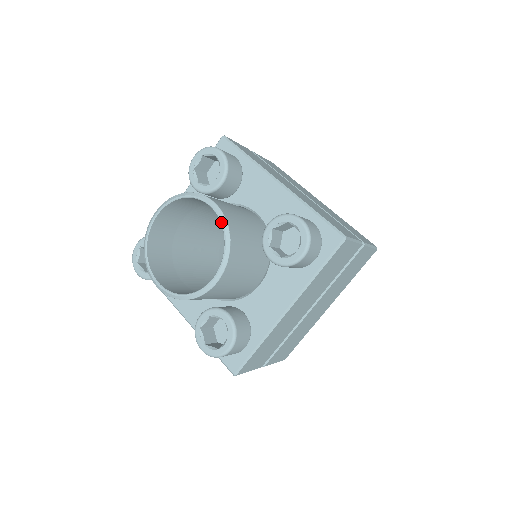
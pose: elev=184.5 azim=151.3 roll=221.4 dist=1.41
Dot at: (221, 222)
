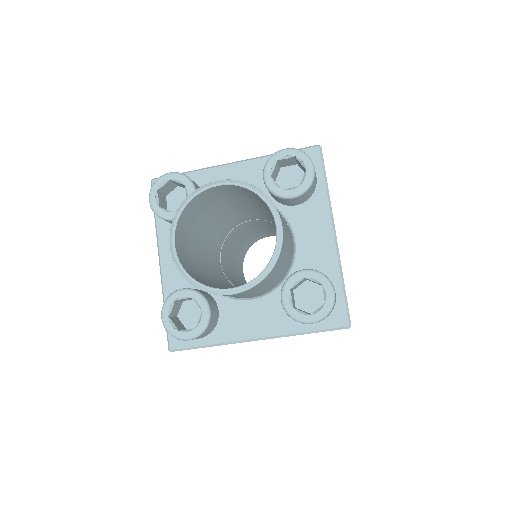
Dot at: (239, 185)
